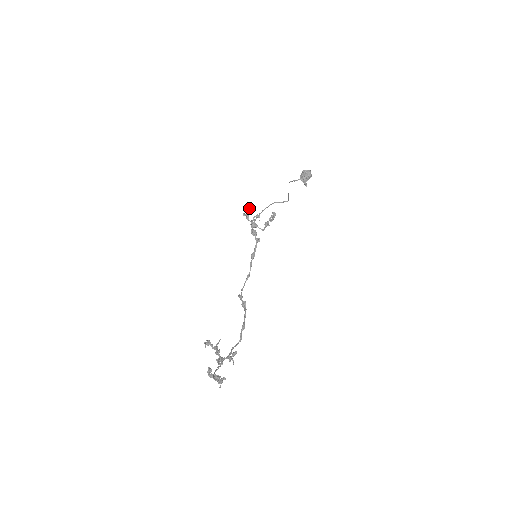
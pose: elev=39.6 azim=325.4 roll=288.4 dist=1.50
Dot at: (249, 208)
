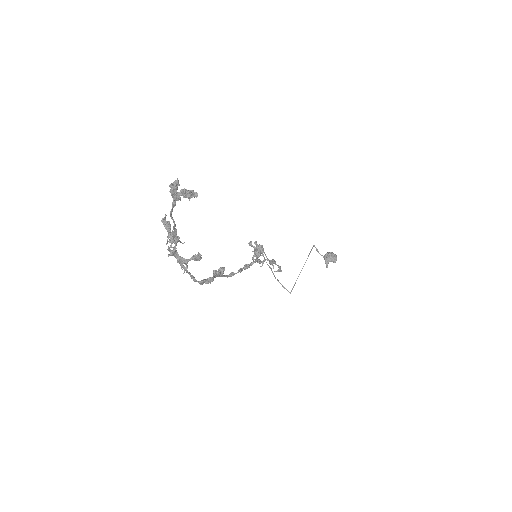
Dot at: occluded
